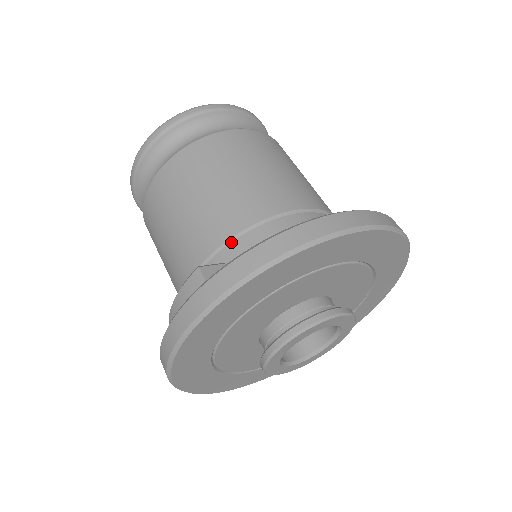
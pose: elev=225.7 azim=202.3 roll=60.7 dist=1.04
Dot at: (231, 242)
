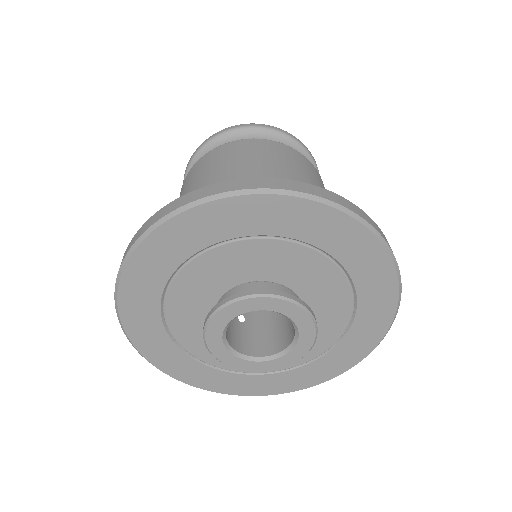
Dot at: occluded
